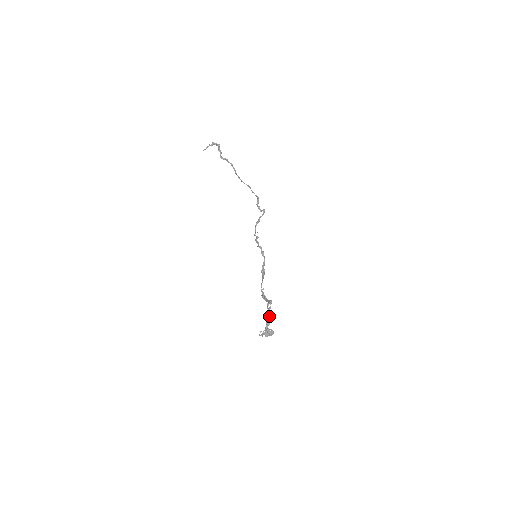
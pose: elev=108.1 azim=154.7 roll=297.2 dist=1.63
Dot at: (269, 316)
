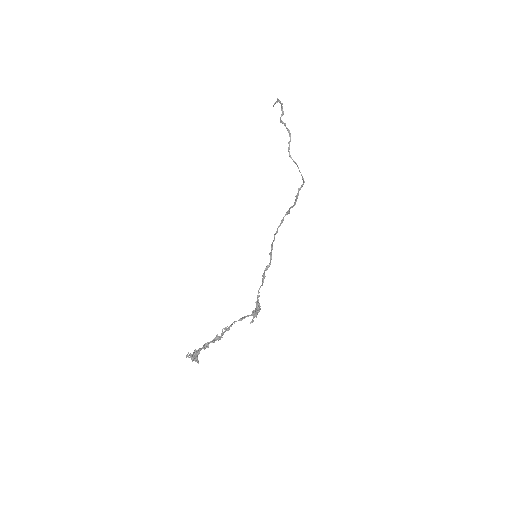
Dot at: (221, 336)
